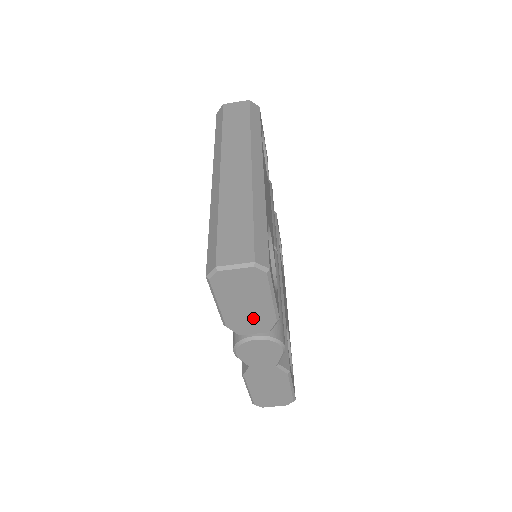
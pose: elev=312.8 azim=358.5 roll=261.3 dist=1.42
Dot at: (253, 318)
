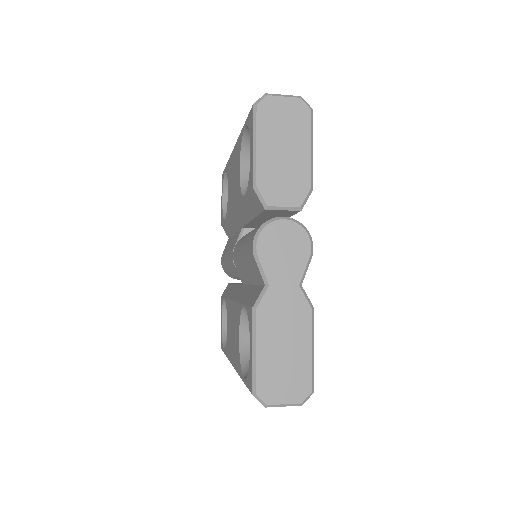
Dot at: (287, 177)
